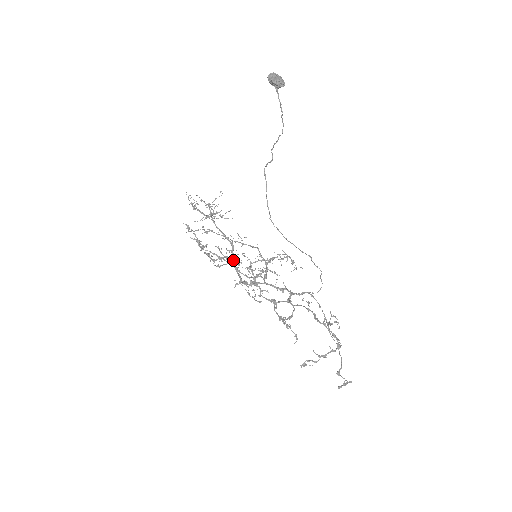
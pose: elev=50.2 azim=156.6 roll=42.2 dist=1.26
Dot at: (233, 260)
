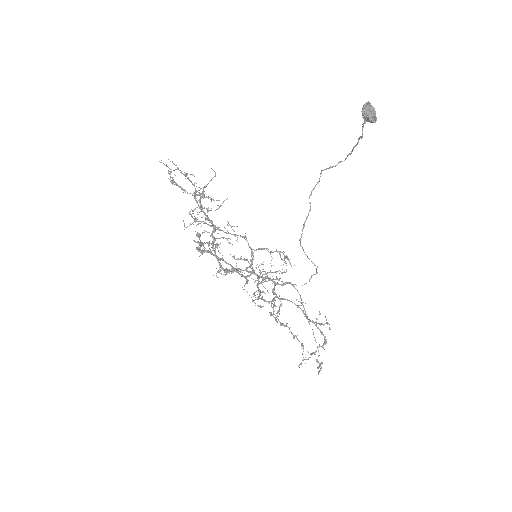
Dot at: (213, 244)
